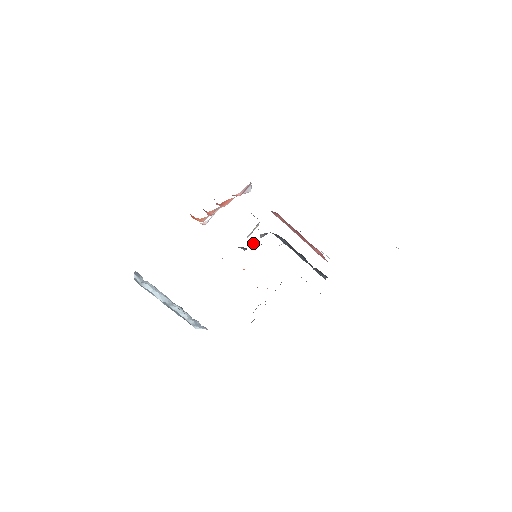
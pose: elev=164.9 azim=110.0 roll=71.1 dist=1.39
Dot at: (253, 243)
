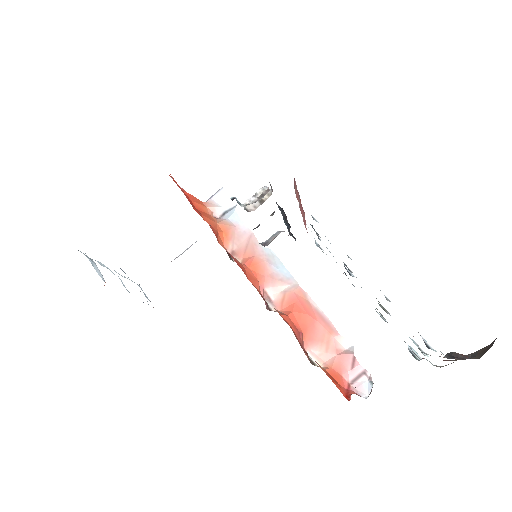
Dot at: occluded
